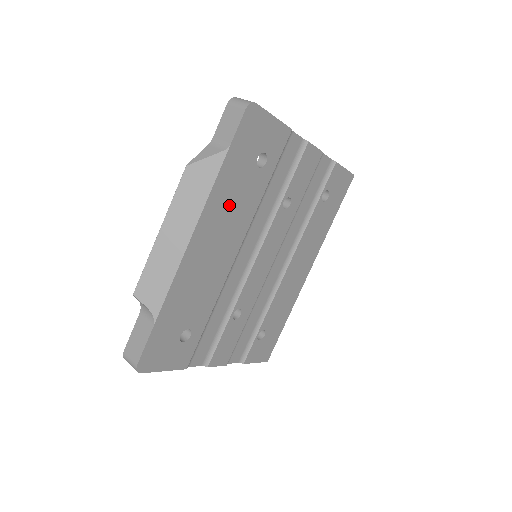
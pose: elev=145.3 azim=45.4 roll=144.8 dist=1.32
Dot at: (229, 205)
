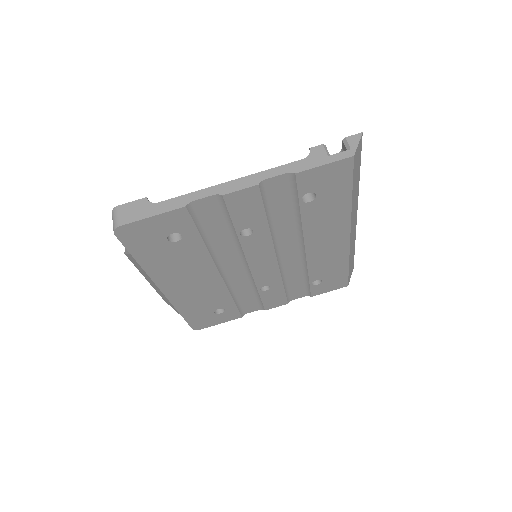
Dot at: (174, 267)
